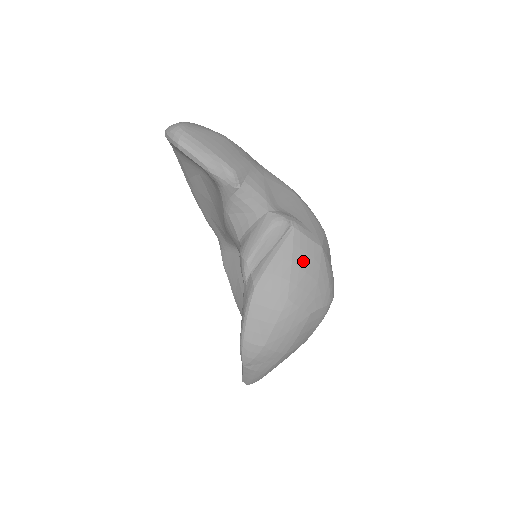
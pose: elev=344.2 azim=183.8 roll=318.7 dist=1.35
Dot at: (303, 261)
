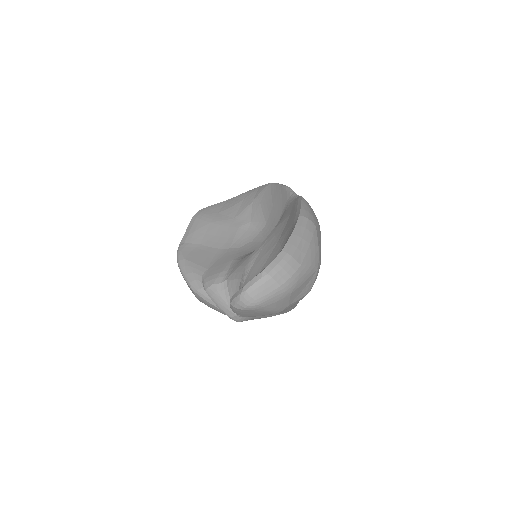
Dot at: occluded
